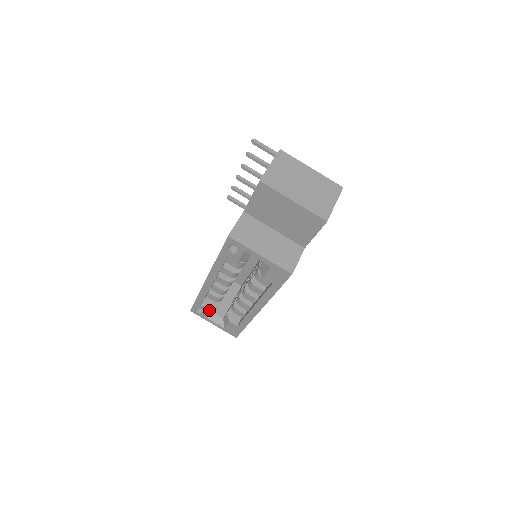
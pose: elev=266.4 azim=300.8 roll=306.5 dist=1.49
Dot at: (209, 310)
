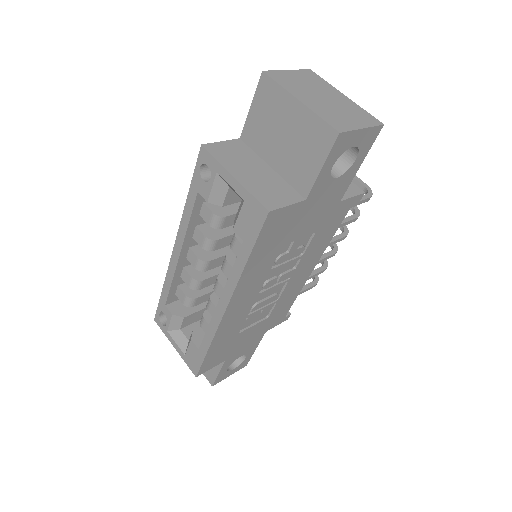
Dot at: (173, 317)
